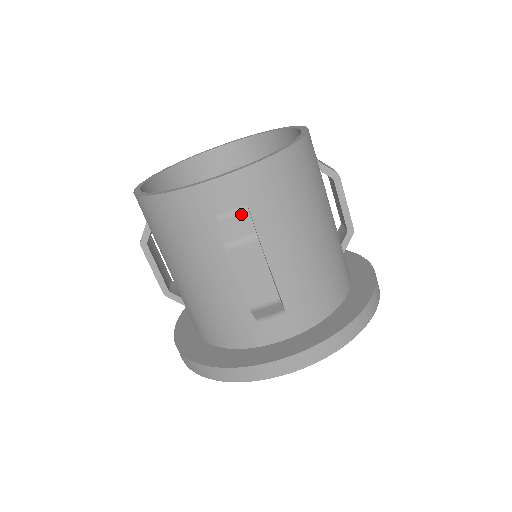
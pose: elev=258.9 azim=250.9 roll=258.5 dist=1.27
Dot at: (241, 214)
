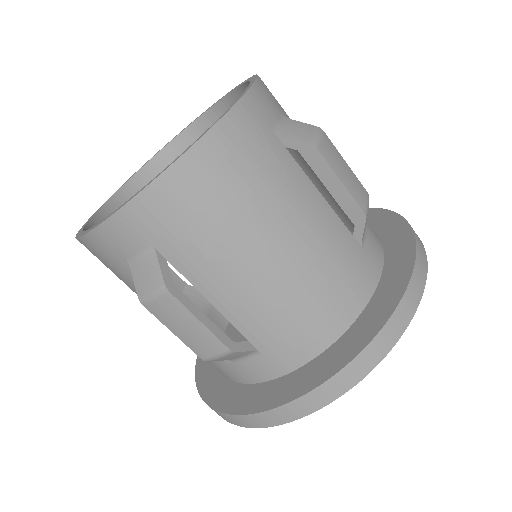
Dot at: (148, 258)
